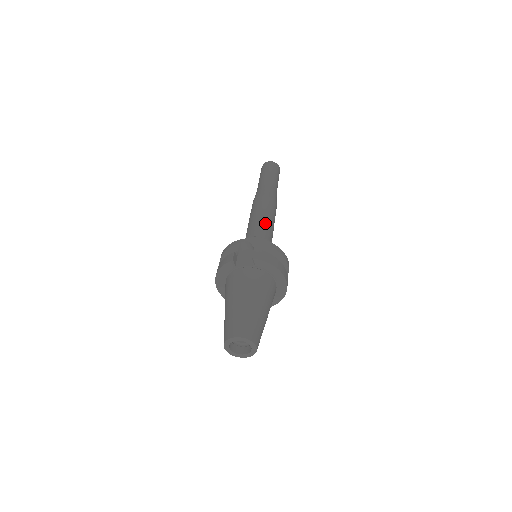
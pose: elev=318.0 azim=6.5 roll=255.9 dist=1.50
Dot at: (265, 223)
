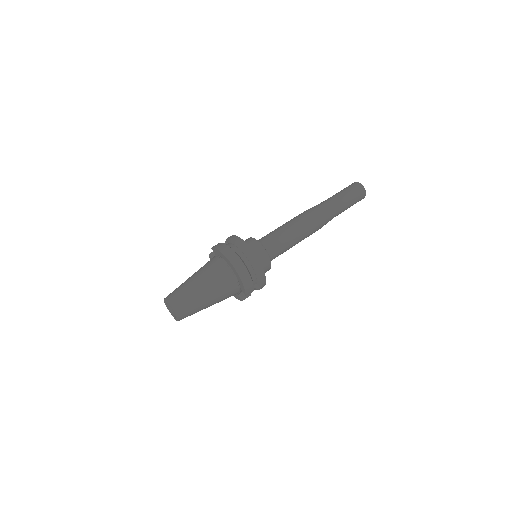
Dot at: (277, 229)
